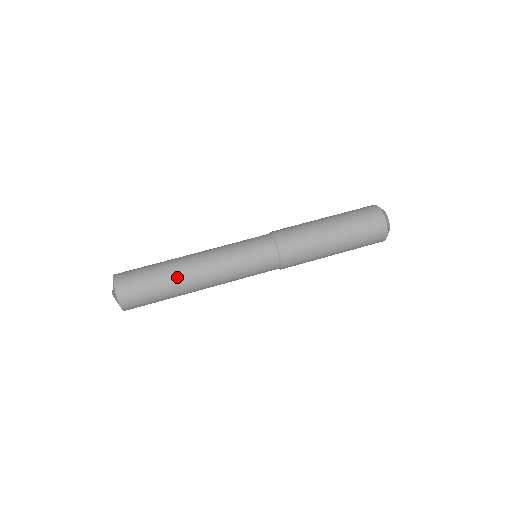
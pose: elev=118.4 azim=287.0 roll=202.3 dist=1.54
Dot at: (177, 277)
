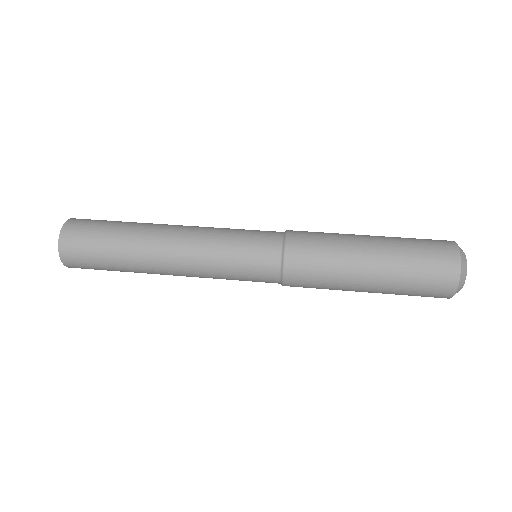
Dot at: (147, 224)
